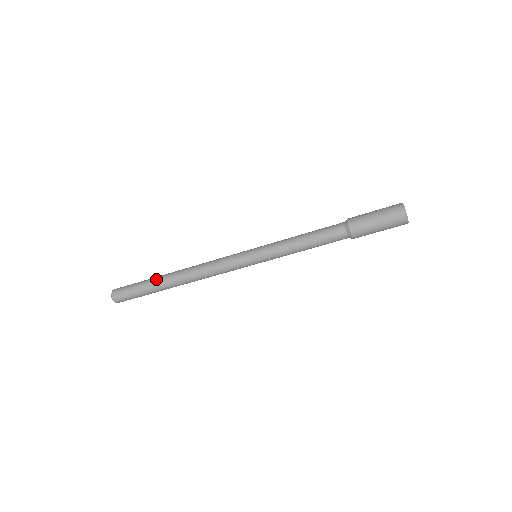
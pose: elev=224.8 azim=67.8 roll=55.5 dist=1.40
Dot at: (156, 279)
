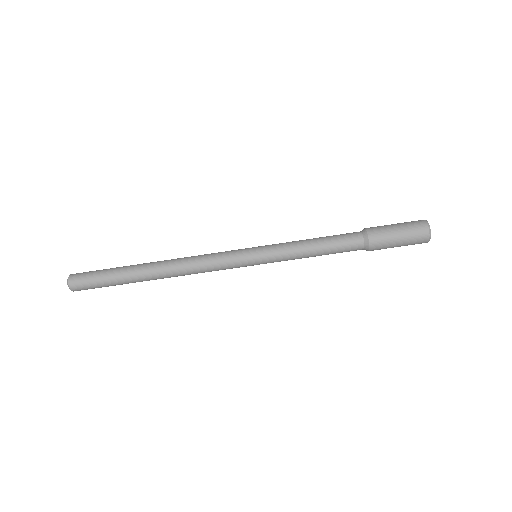
Dot at: occluded
